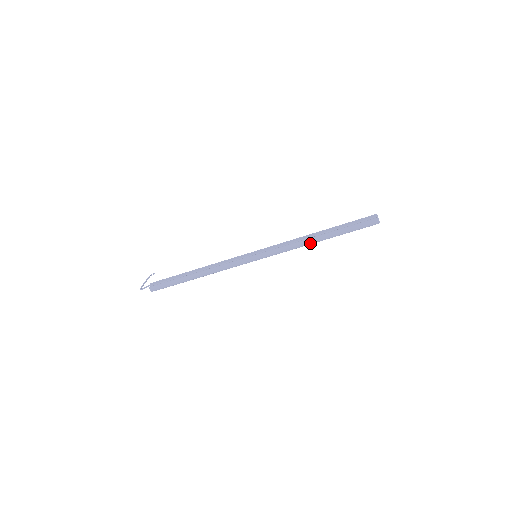
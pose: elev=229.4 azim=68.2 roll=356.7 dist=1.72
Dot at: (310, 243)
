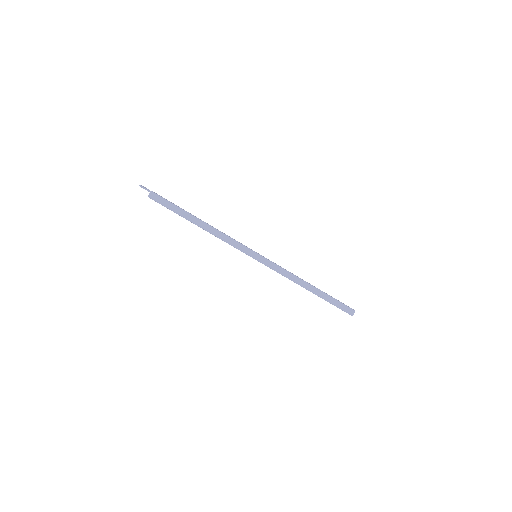
Dot at: (302, 284)
